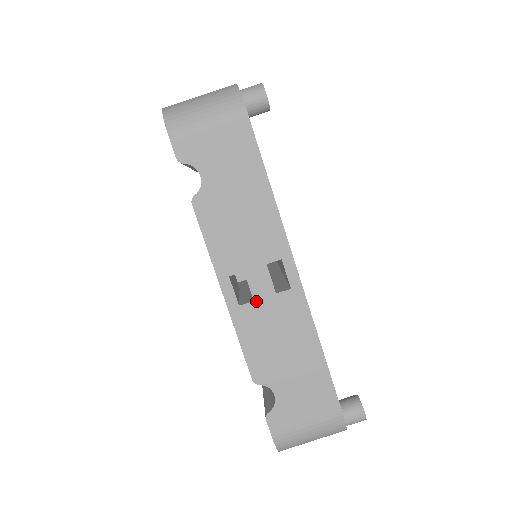
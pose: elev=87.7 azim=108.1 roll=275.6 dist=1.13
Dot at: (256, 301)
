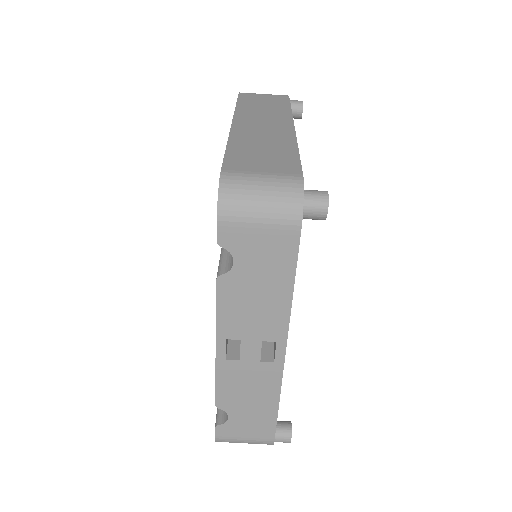
Dot at: (241, 361)
